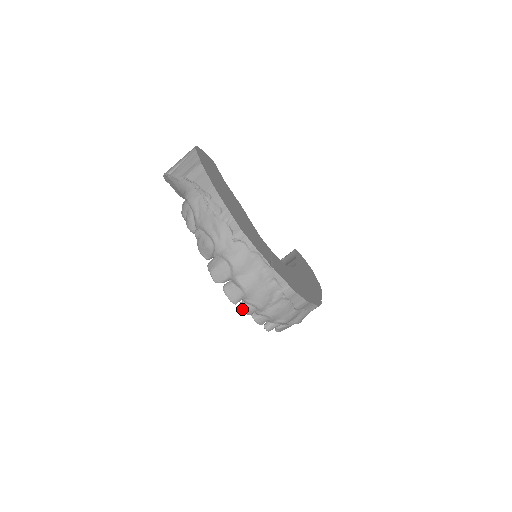
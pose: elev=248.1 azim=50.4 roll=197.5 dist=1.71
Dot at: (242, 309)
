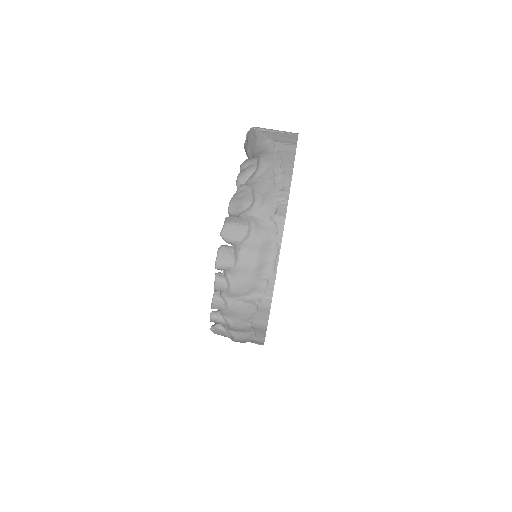
Dot at: (216, 278)
